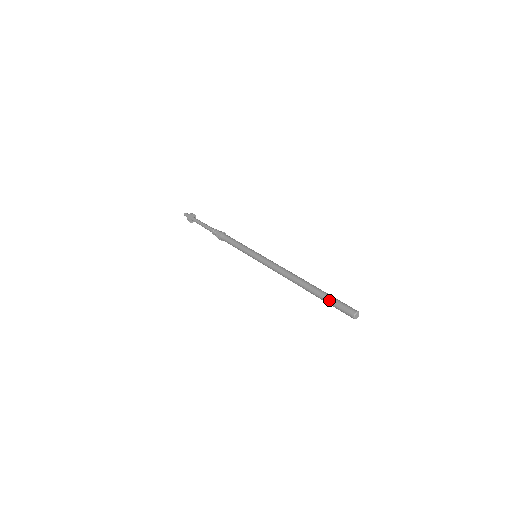
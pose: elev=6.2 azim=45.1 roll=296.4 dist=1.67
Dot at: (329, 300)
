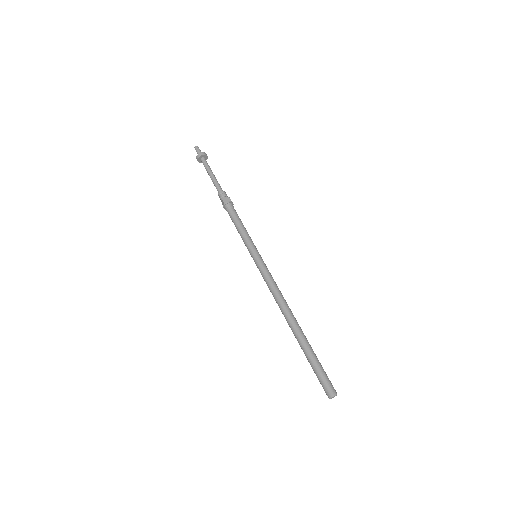
Dot at: (316, 361)
